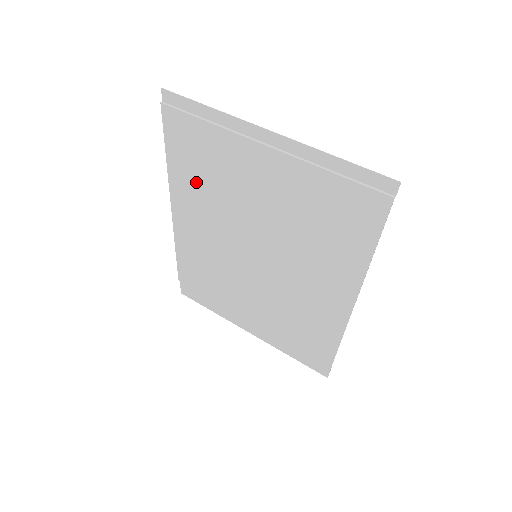
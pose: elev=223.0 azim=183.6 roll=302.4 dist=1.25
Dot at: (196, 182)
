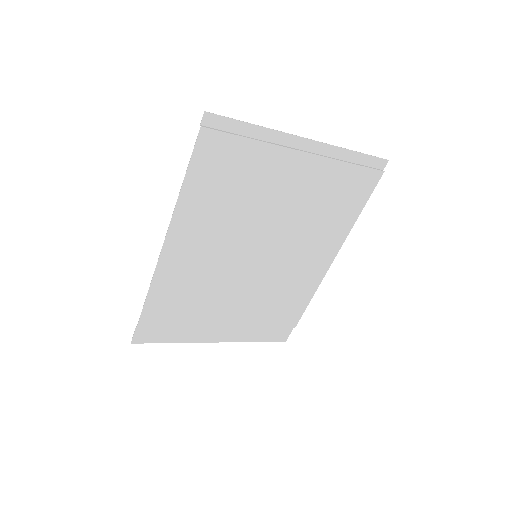
Dot at: (214, 202)
